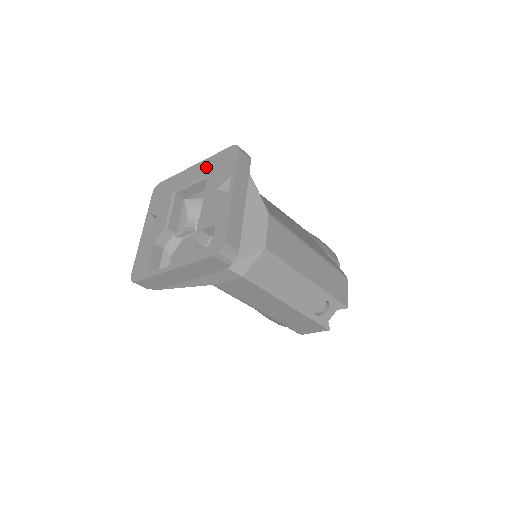
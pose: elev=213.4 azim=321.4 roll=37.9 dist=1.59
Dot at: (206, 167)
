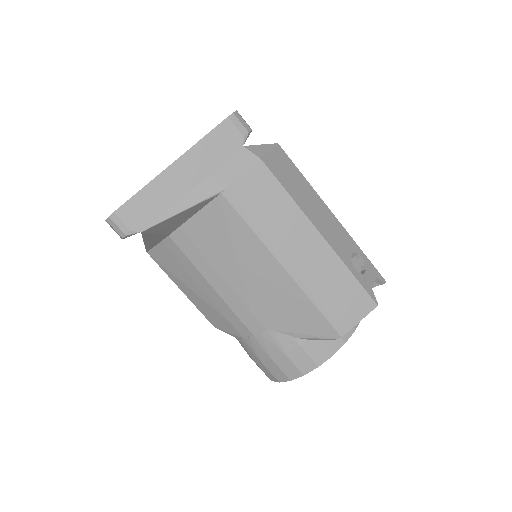
Dot at: occluded
